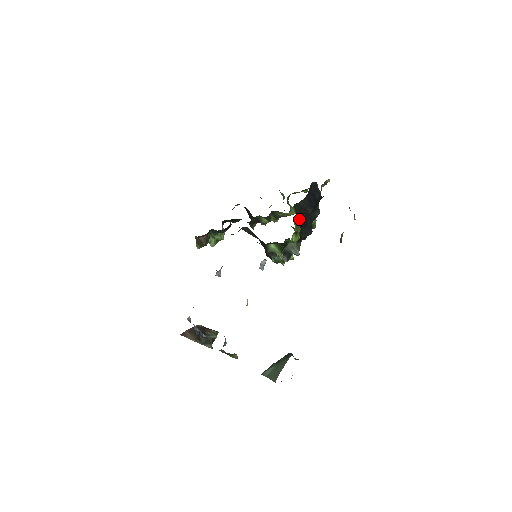
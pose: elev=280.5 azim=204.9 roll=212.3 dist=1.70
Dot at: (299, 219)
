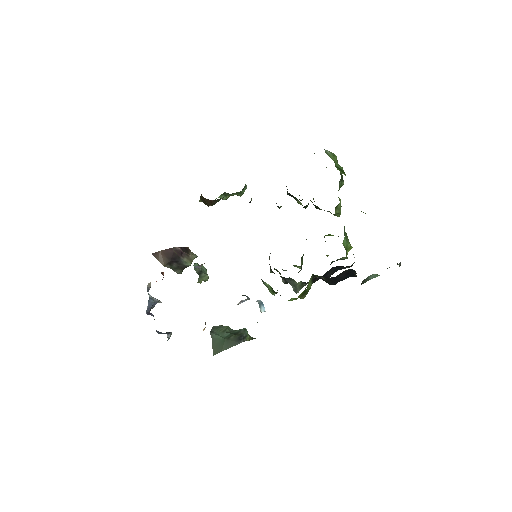
Dot at: (314, 280)
